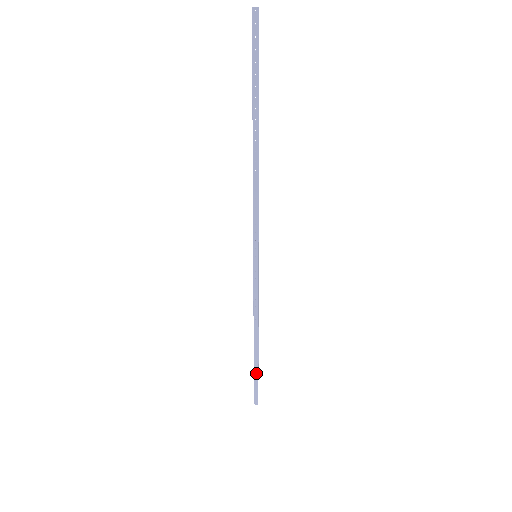
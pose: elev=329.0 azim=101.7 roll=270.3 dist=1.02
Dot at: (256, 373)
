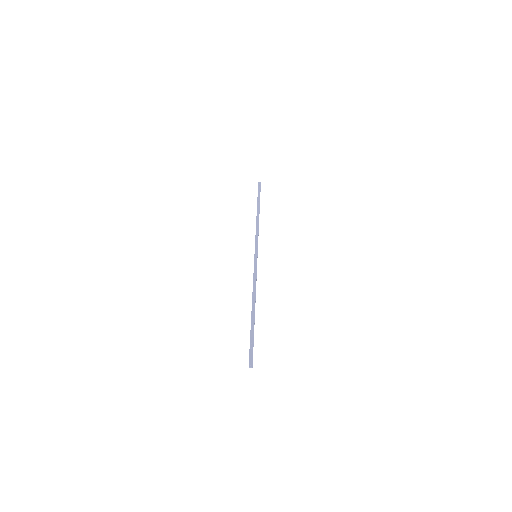
Dot at: (252, 334)
